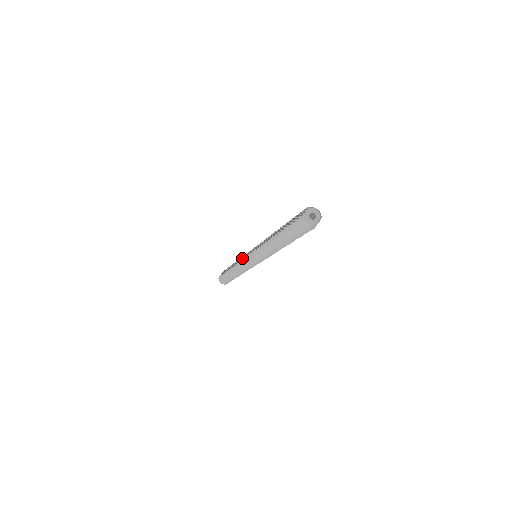
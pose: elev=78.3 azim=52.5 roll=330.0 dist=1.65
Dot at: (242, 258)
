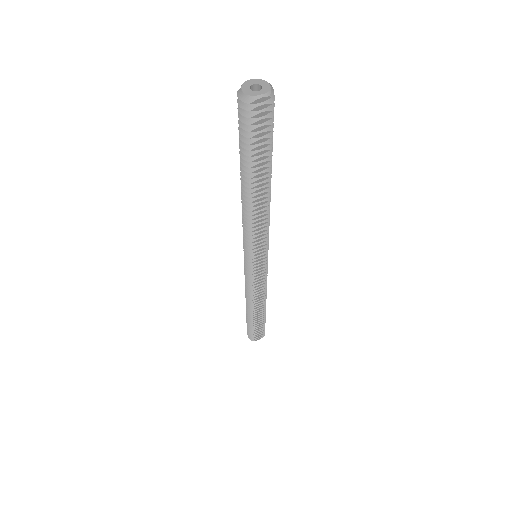
Dot at: occluded
